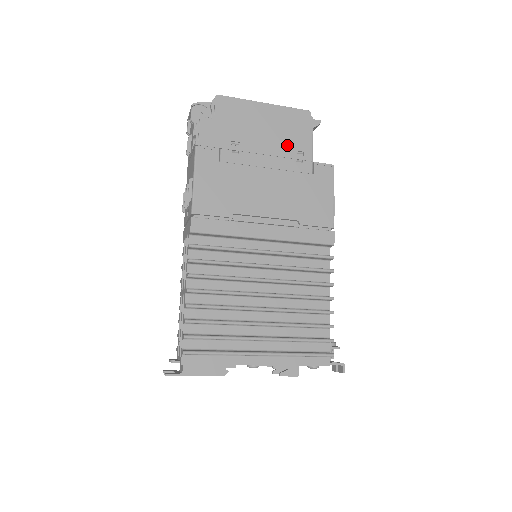
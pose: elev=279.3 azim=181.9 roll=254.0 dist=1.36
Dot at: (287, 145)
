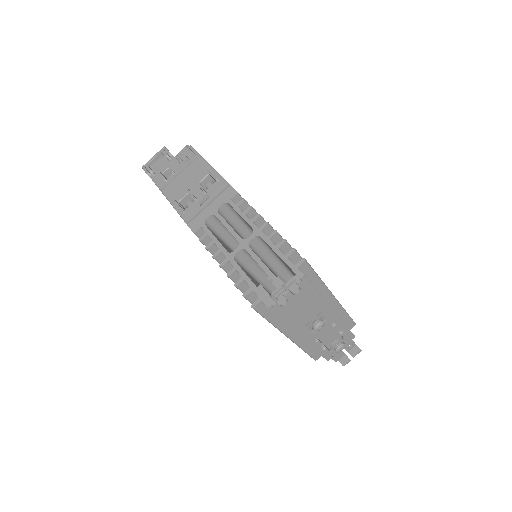
Dot at: occluded
